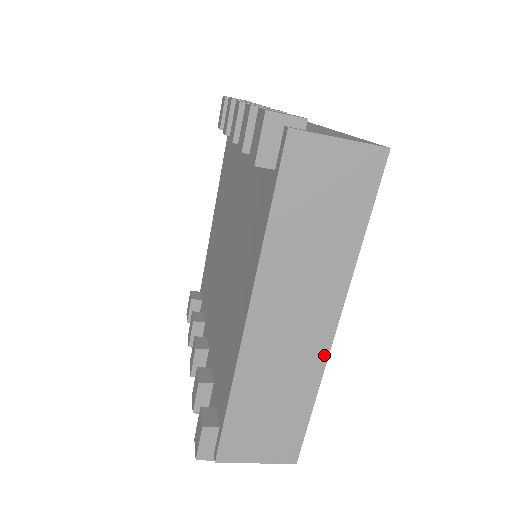
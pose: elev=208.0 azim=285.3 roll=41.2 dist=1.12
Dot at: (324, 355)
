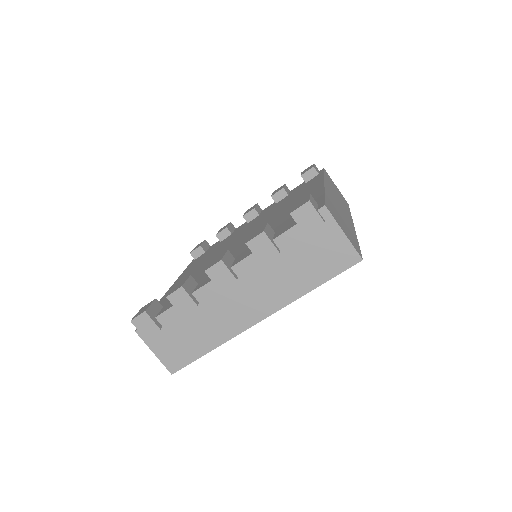
Dot at: (354, 229)
